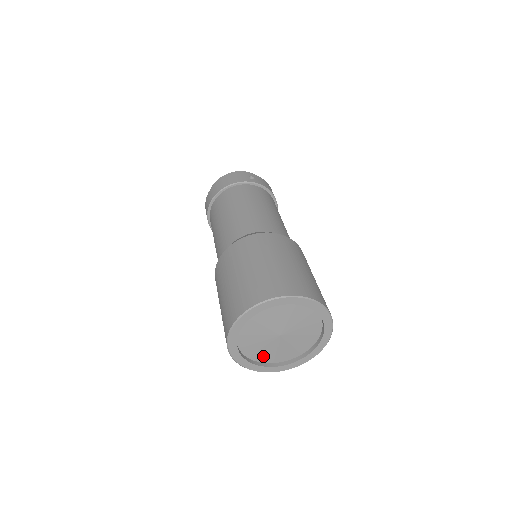
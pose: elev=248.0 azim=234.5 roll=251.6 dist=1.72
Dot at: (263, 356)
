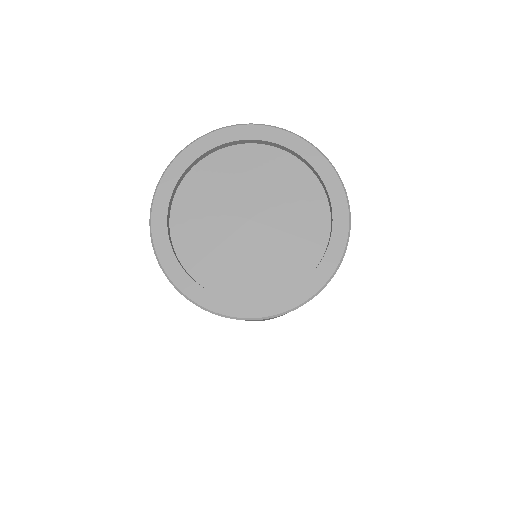
Dot at: (231, 280)
